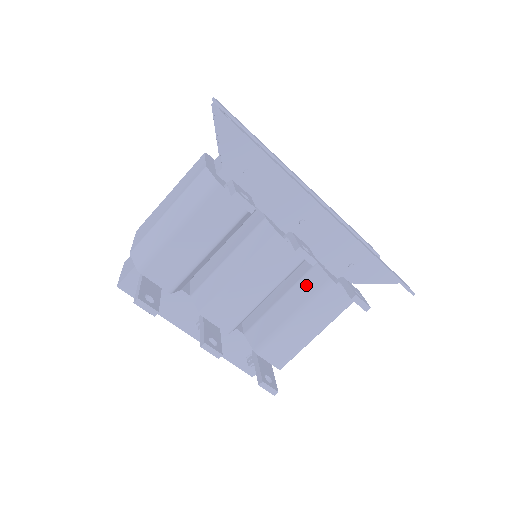
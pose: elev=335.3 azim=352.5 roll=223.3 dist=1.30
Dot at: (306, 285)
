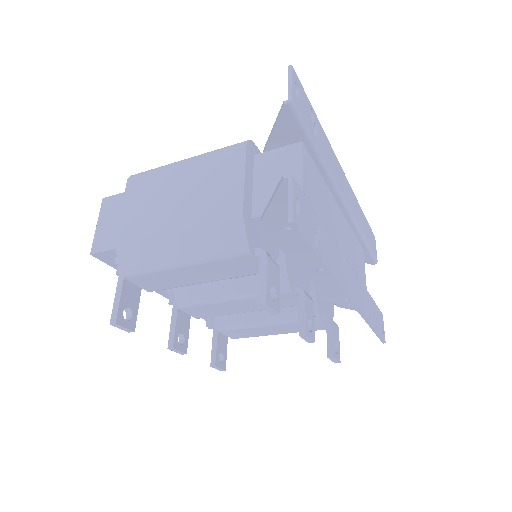
Dot at: occluded
